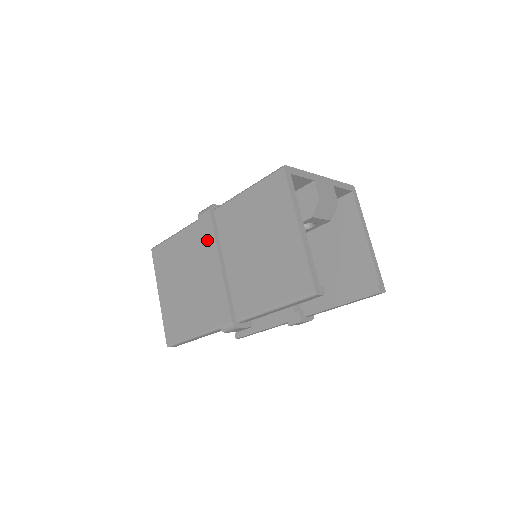
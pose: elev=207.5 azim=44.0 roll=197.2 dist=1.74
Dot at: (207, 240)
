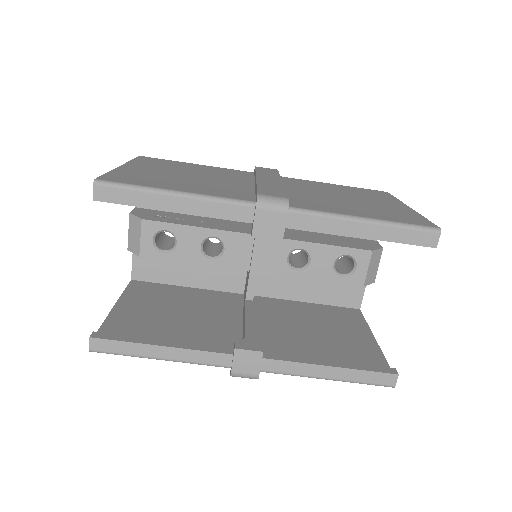
Dot at: (265, 172)
